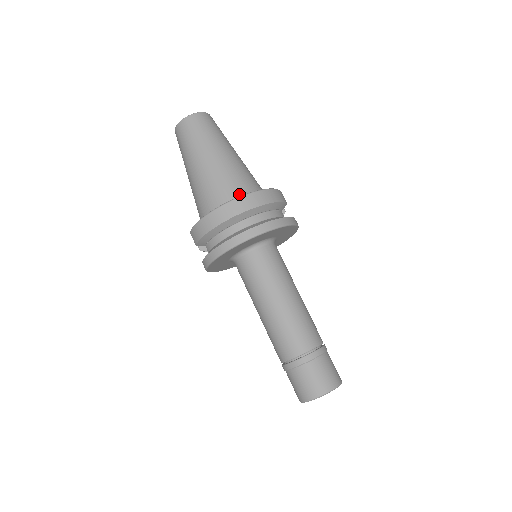
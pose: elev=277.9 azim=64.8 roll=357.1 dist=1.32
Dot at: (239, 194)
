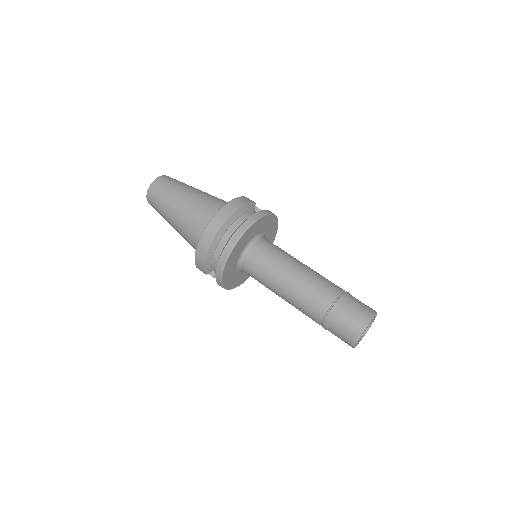
Dot at: occluded
